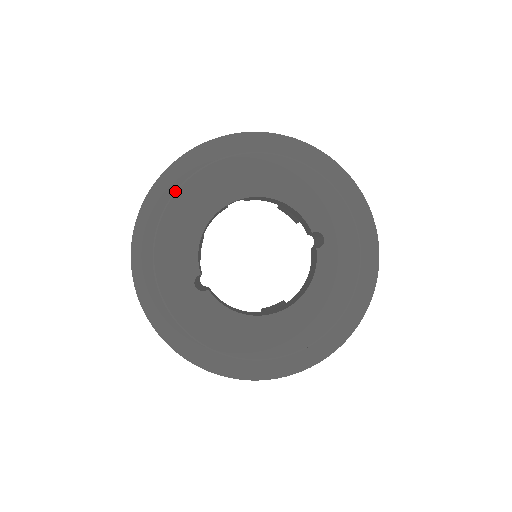
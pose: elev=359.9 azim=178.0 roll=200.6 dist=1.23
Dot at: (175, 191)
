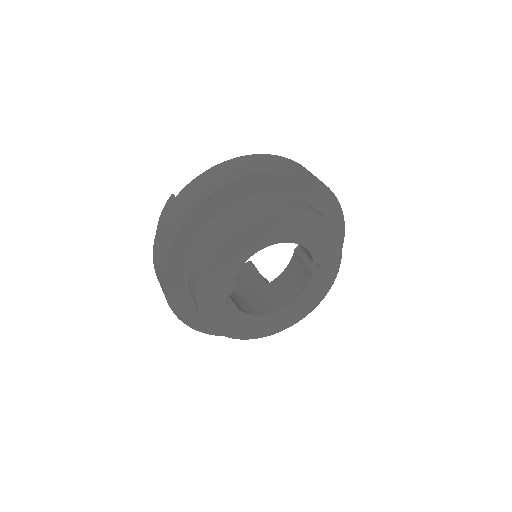
Dot at: (226, 239)
